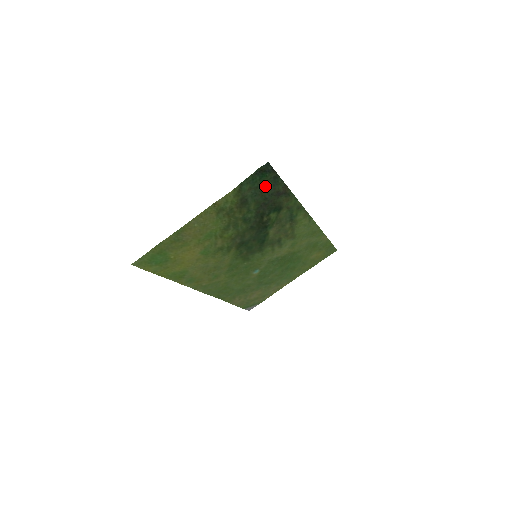
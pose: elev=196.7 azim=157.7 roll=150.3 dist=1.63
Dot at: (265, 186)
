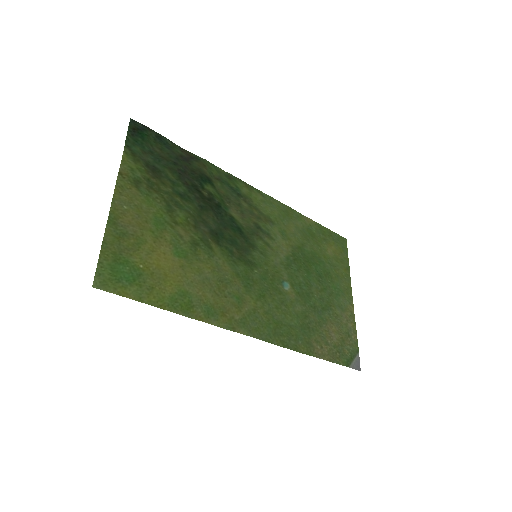
Dot at: (160, 152)
